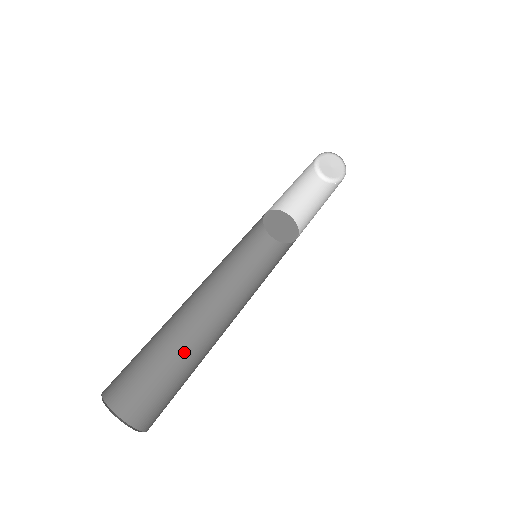
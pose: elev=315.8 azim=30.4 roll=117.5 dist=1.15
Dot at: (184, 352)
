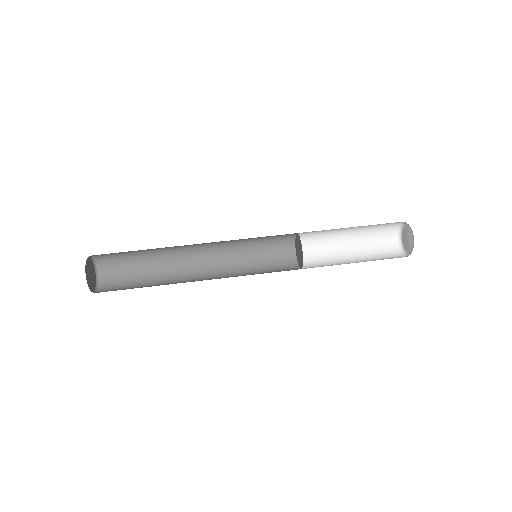
Dot at: (160, 282)
